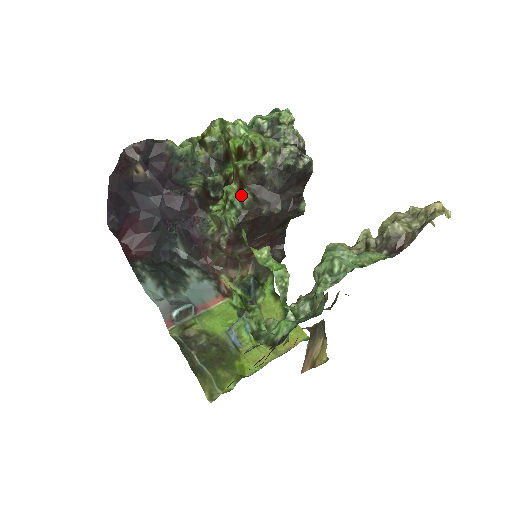
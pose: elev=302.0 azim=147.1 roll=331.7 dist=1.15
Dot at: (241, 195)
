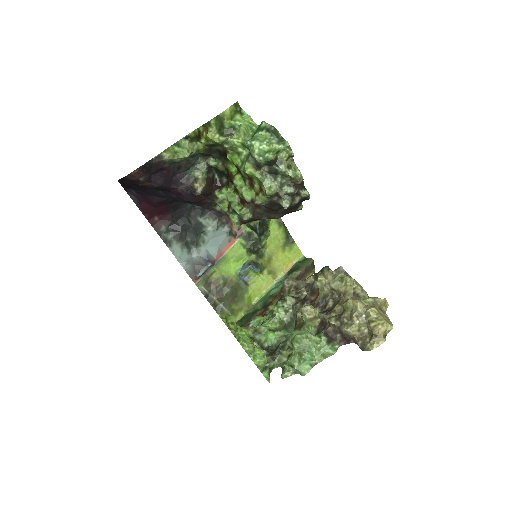
Dot at: (241, 216)
